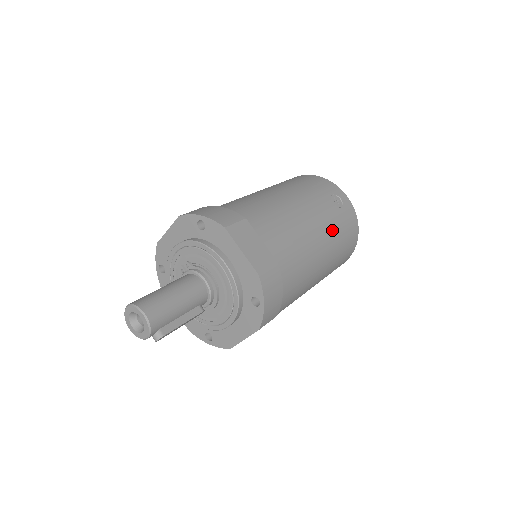
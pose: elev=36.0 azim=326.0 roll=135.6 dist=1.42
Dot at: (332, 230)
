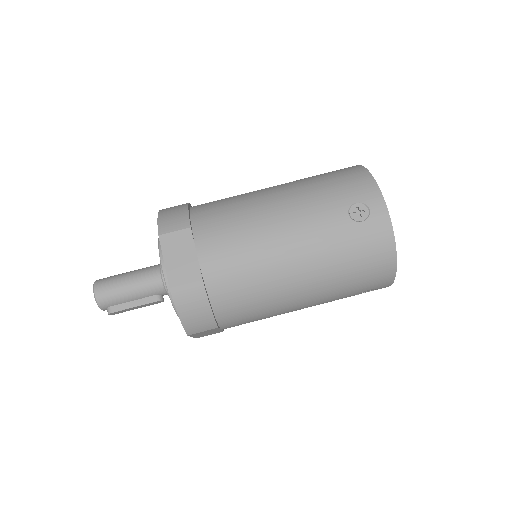
Dot at: (327, 250)
